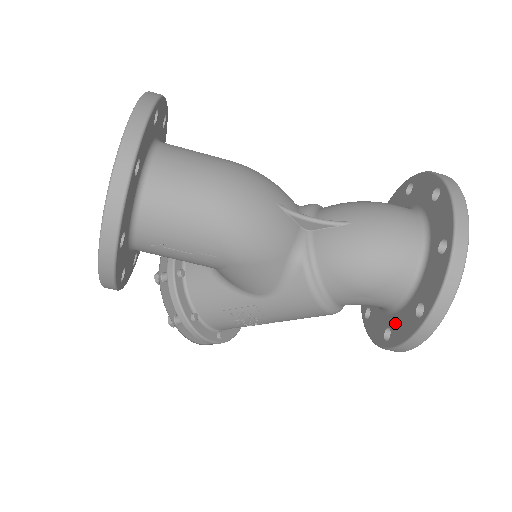
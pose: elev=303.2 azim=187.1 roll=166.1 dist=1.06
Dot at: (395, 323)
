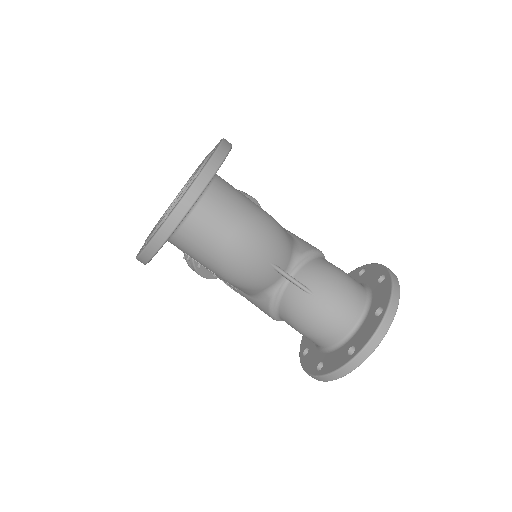
Dot at: (311, 353)
